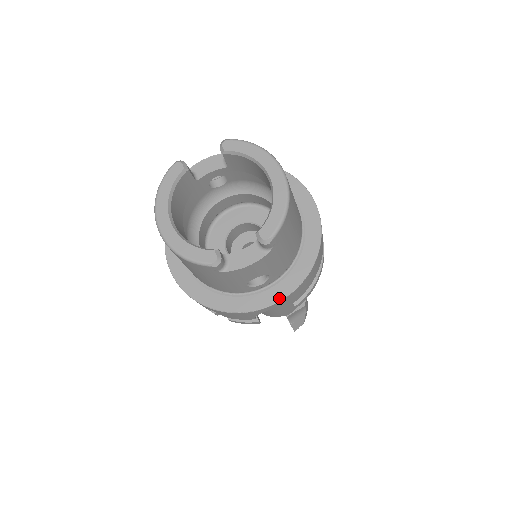
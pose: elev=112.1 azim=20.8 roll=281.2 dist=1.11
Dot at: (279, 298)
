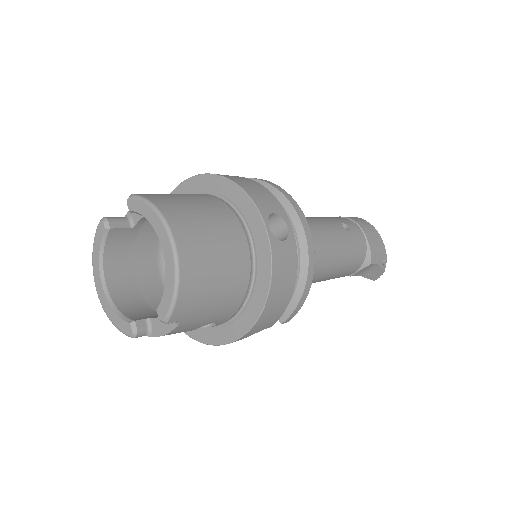
Dot at: (236, 337)
